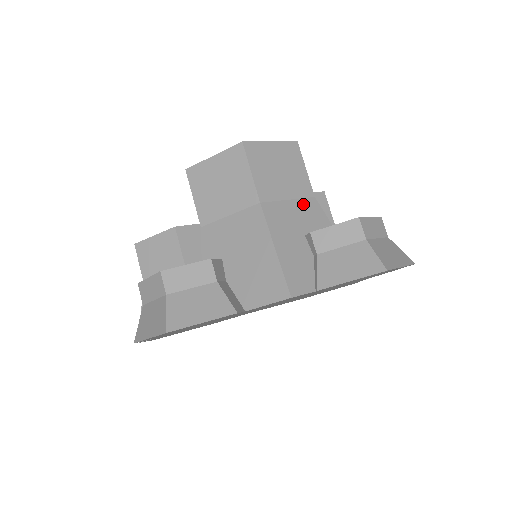
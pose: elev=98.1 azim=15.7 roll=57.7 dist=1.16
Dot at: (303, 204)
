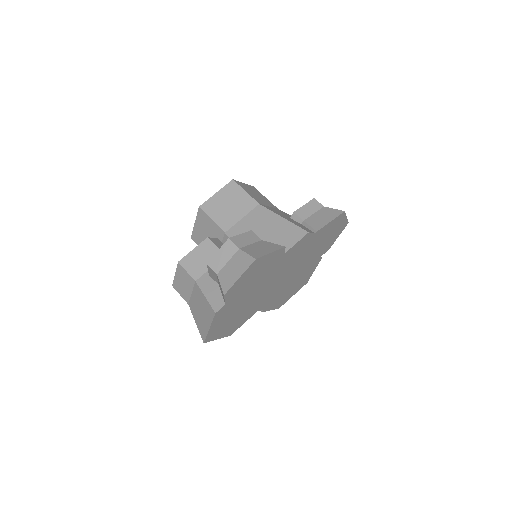
Dot at: (276, 209)
